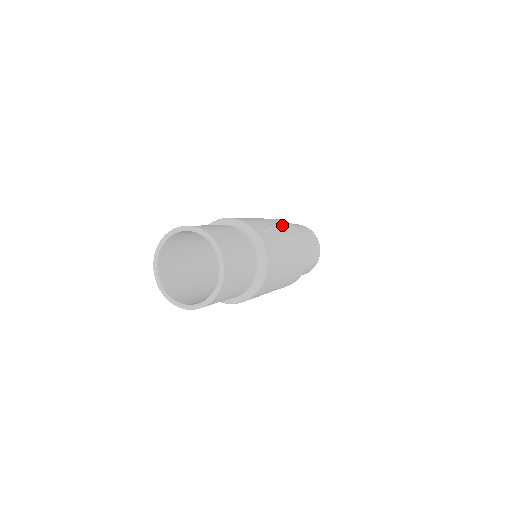
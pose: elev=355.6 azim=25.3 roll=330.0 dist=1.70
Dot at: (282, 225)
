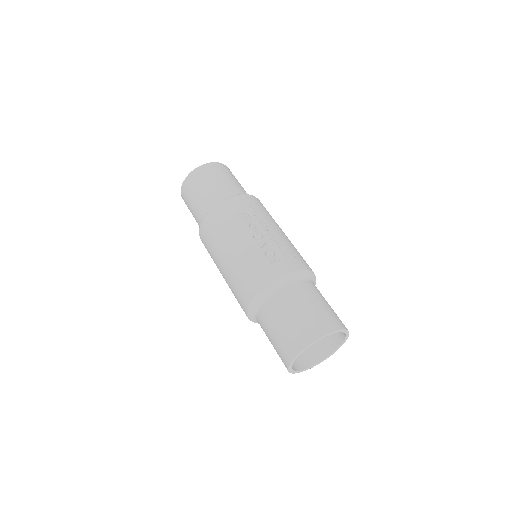
Dot at: (241, 222)
